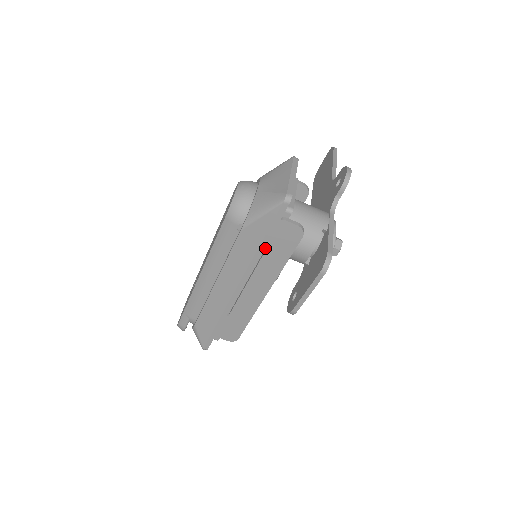
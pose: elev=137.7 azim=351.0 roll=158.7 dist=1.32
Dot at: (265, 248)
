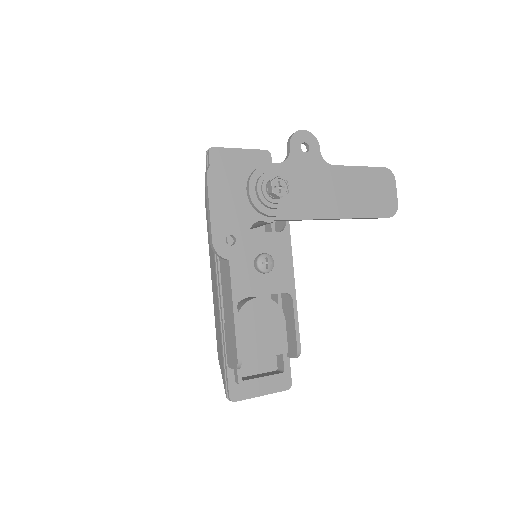
Dot at: occluded
